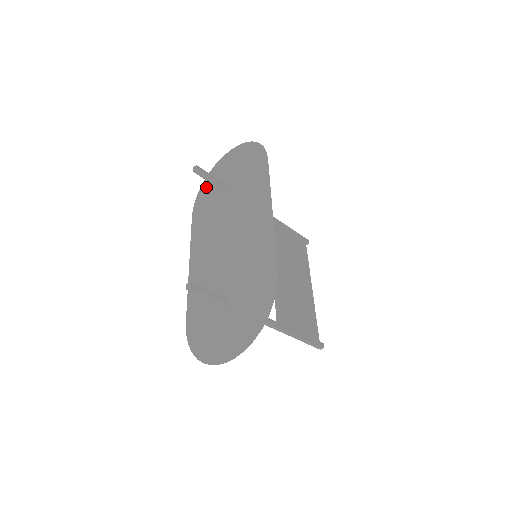
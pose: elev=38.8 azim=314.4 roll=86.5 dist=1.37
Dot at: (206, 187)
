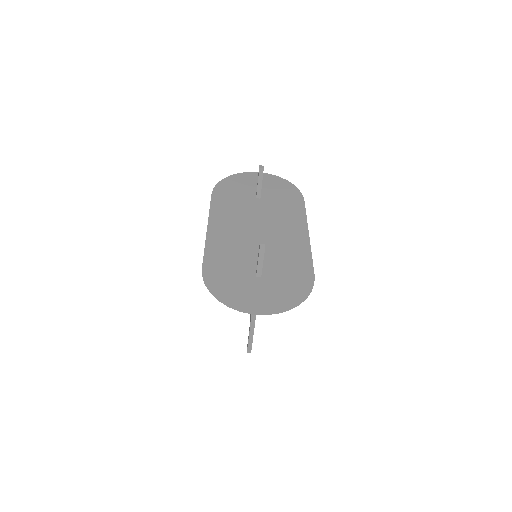
Dot at: (232, 182)
